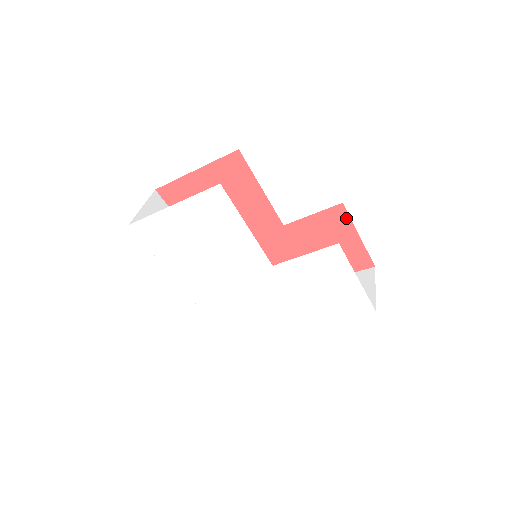
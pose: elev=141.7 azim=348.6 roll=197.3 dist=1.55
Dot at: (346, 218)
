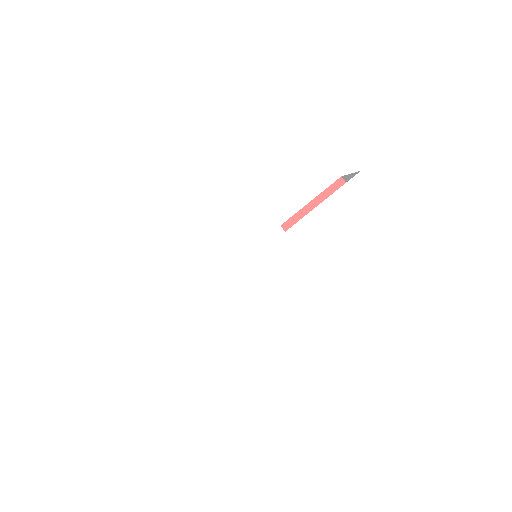
Dot at: occluded
